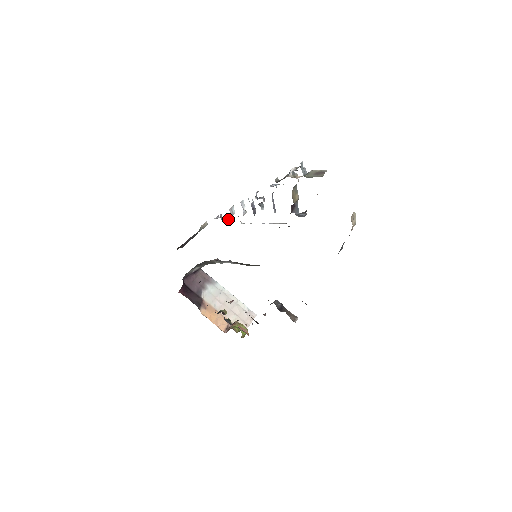
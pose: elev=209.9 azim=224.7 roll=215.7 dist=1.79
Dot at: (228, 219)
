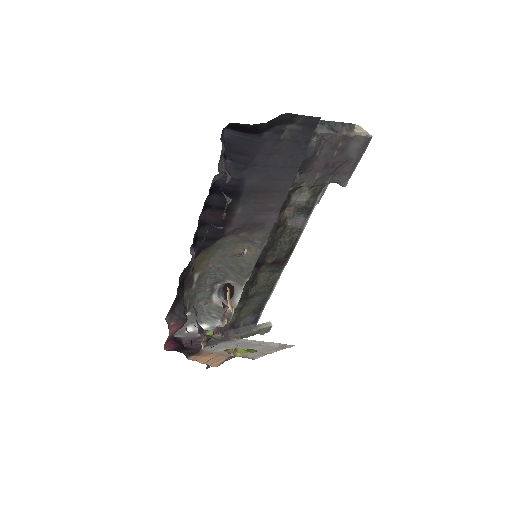
Dot at: occluded
